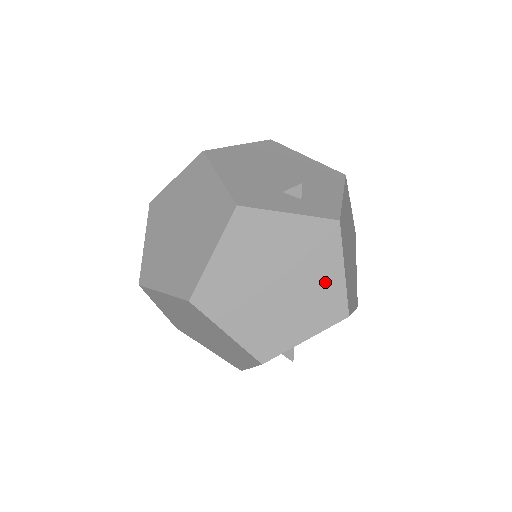
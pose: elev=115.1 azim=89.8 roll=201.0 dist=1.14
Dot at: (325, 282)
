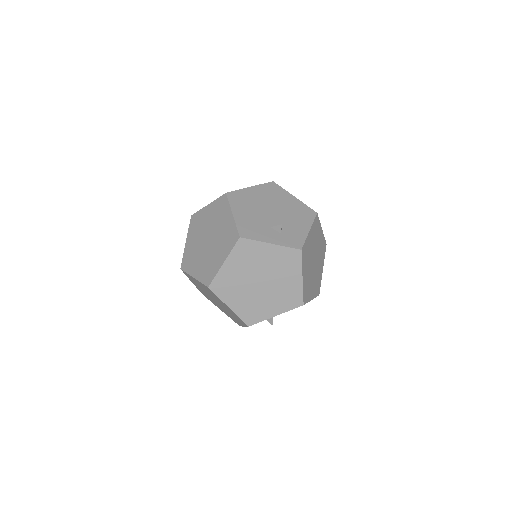
Dot at: (290, 284)
